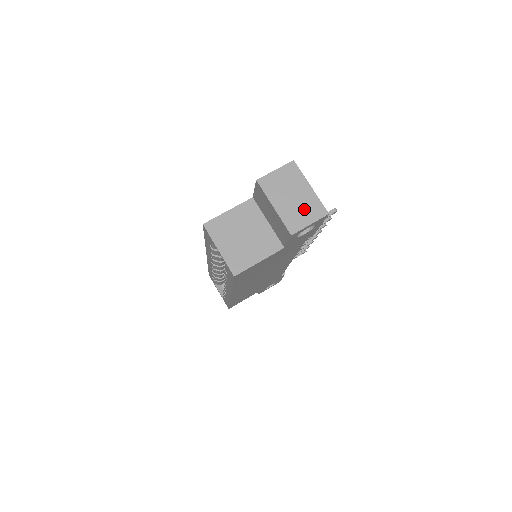
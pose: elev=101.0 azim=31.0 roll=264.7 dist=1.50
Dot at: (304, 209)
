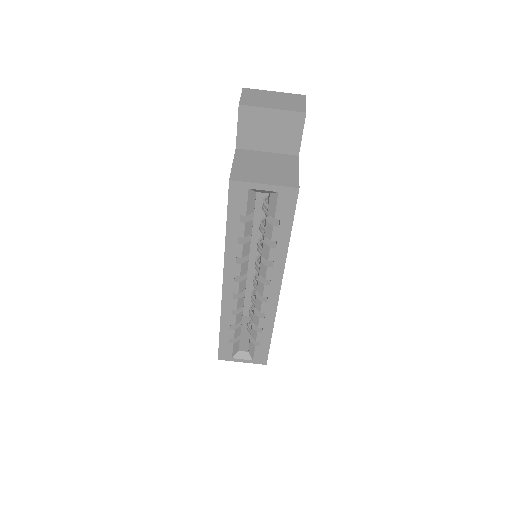
Dot at: (290, 100)
